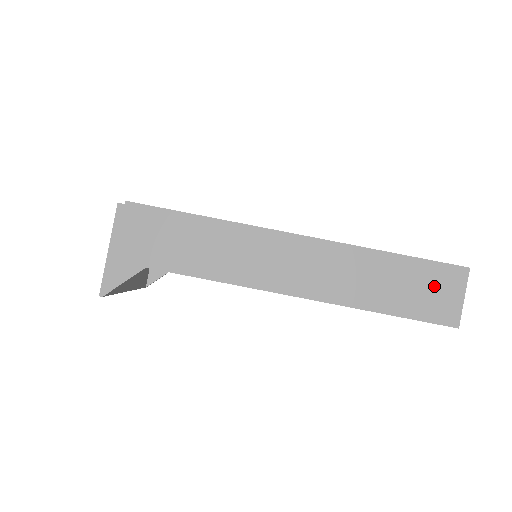
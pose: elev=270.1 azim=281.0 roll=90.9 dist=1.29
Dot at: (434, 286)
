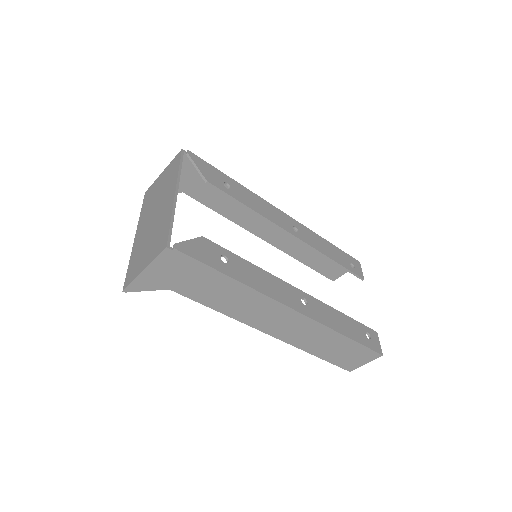
Dot at: (355, 355)
